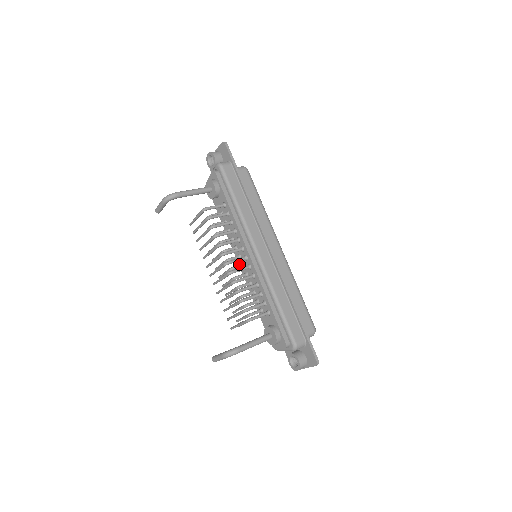
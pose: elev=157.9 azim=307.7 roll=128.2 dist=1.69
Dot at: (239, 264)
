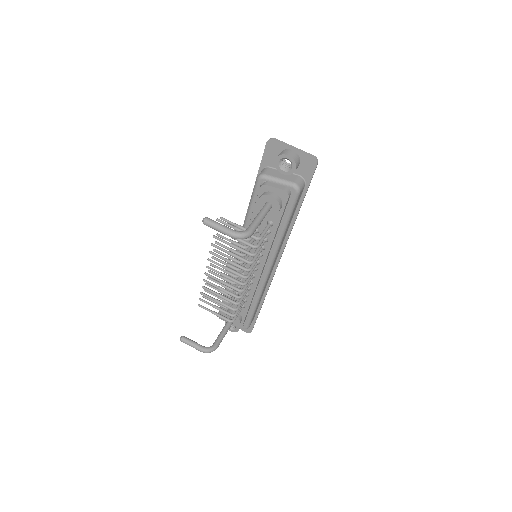
Dot at: occluded
